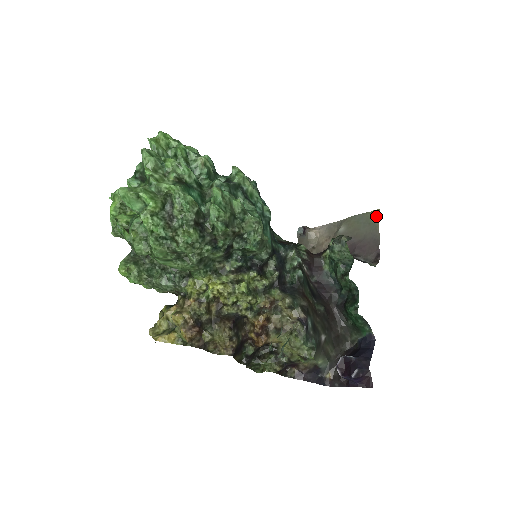
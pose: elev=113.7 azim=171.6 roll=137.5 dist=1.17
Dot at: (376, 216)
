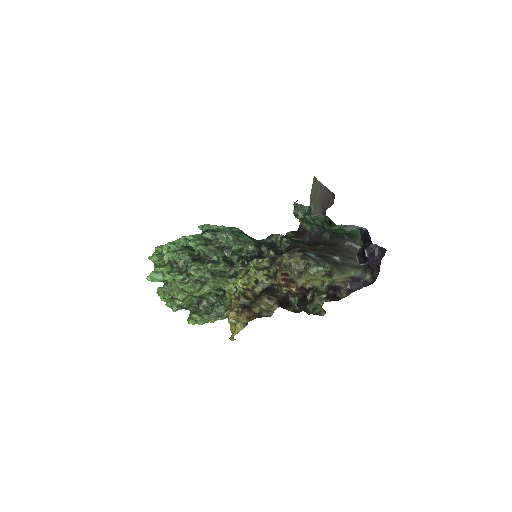
Dot at: (316, 181)
